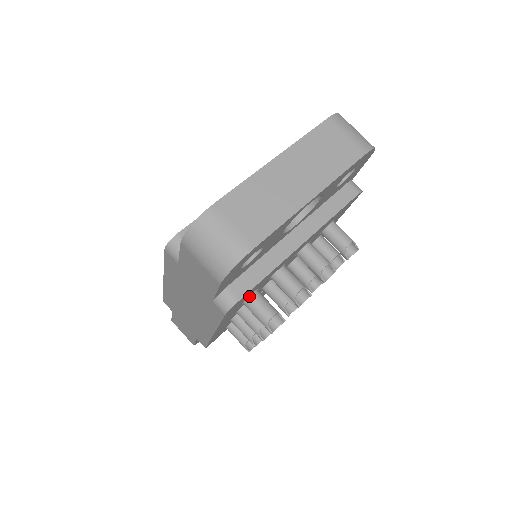
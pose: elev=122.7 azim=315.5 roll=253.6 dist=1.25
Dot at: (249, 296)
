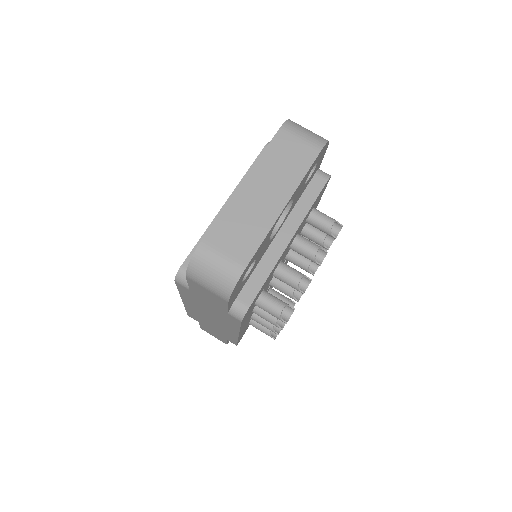
Dot at: (258, 298)
